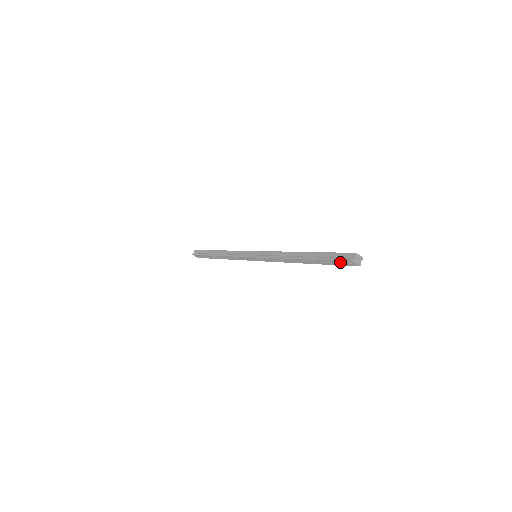
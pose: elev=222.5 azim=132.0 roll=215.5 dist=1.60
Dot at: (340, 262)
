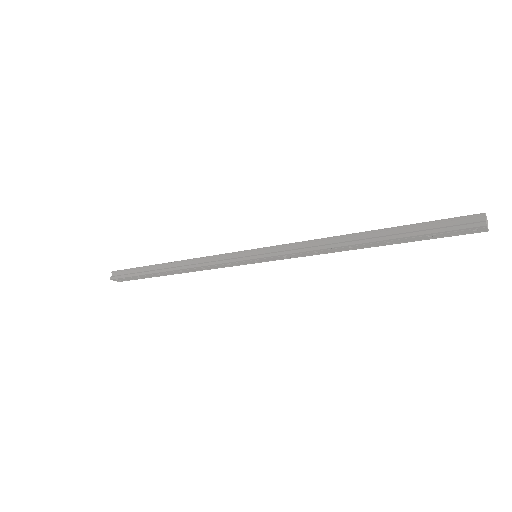
Dot at: (453, 232)
